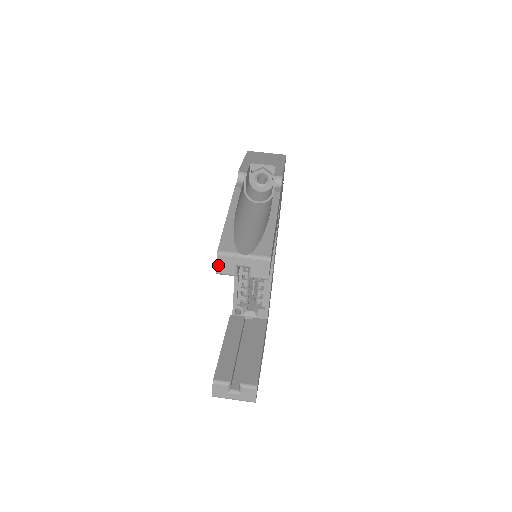
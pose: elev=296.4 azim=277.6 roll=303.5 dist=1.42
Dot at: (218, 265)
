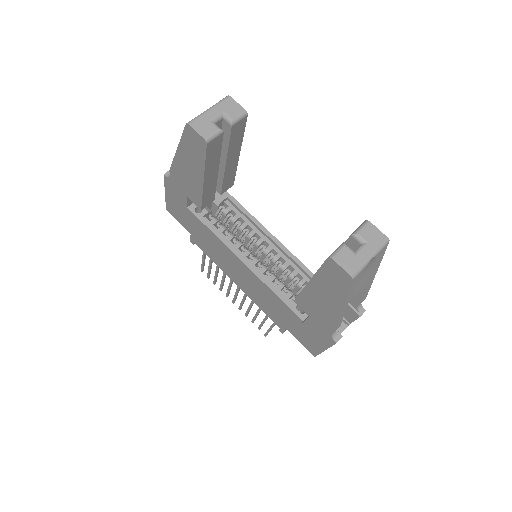
Dot at: (199, 132)
